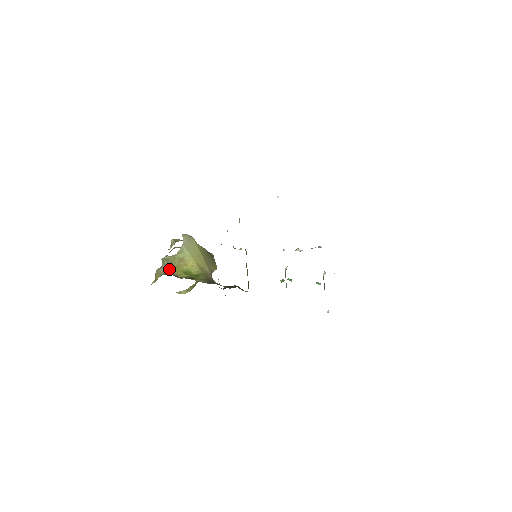
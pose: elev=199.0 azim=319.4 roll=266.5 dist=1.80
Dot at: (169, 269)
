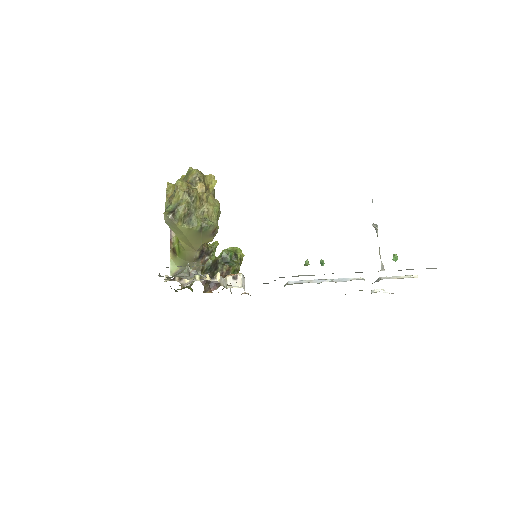
Dot at: occluded
